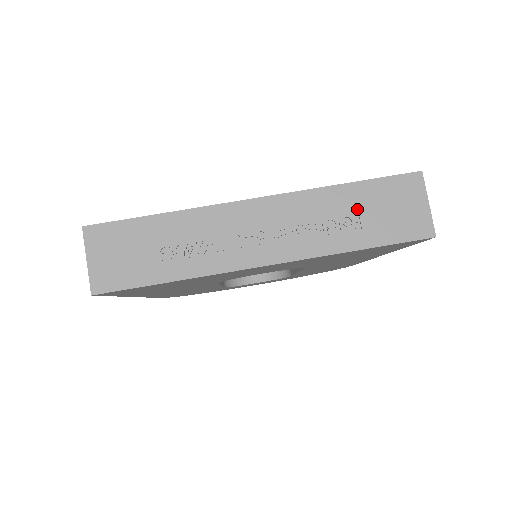
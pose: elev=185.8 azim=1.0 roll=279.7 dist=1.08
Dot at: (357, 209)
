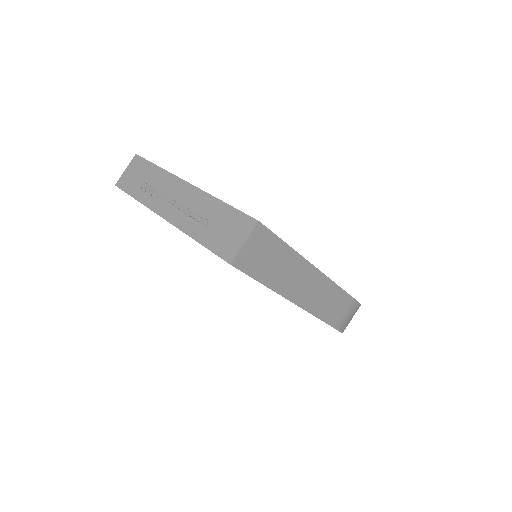
Dot at: (215, 219)
